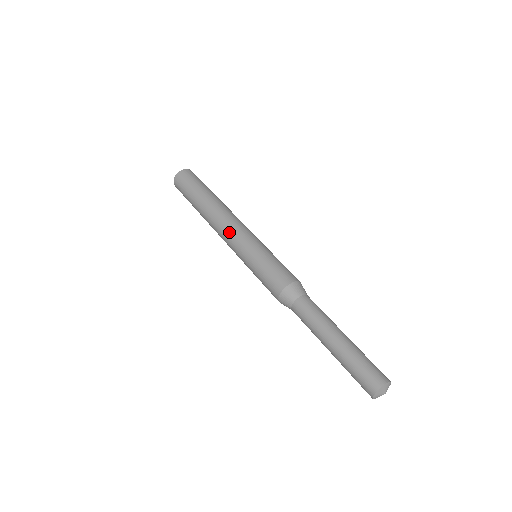
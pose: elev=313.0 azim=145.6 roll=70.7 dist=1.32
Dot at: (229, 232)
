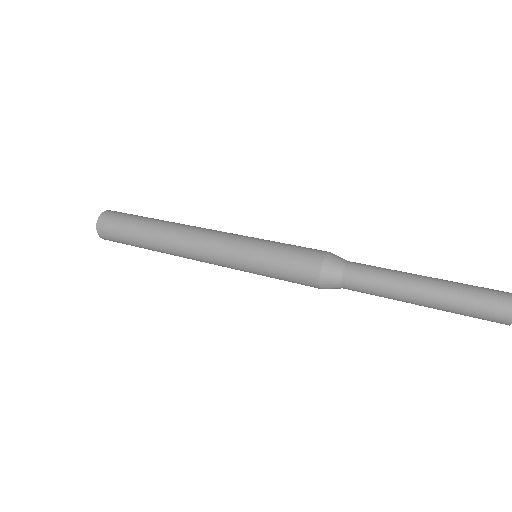
Dot at: (207, 256)
